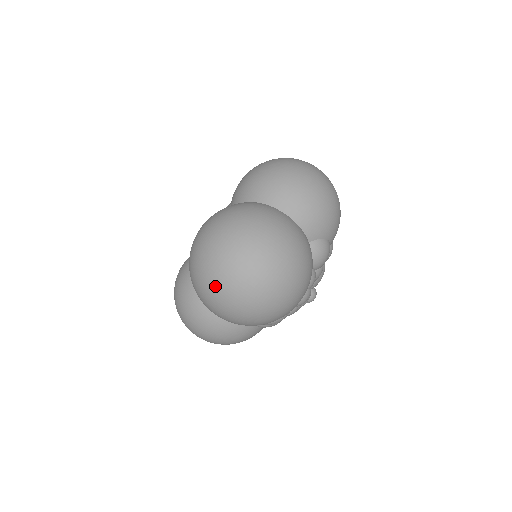
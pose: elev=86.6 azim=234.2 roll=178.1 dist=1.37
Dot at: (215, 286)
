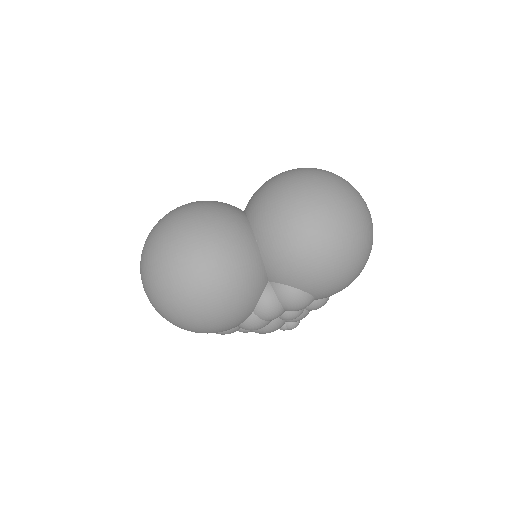
Dot at: (338, 198)
